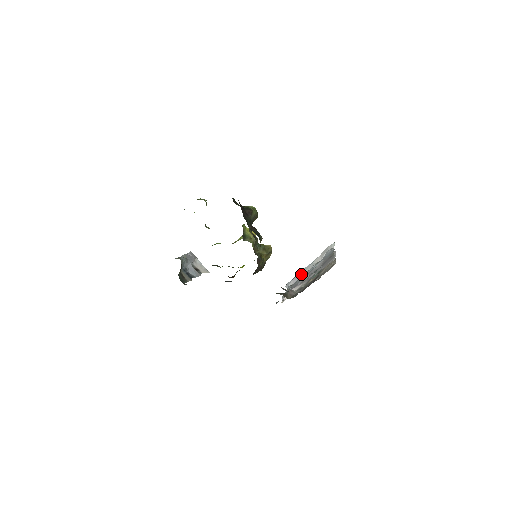
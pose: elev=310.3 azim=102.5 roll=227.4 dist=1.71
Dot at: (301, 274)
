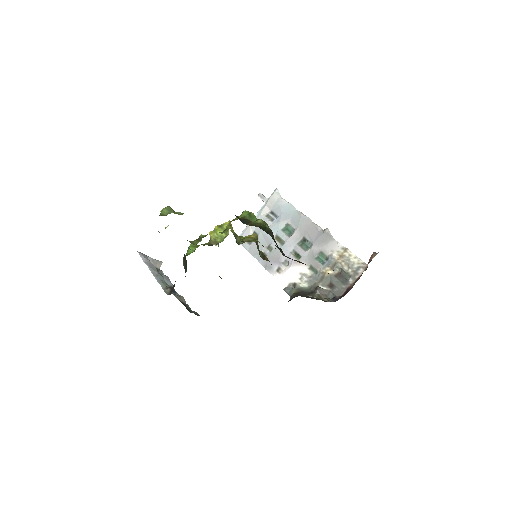
Dot at: (252, 228)
